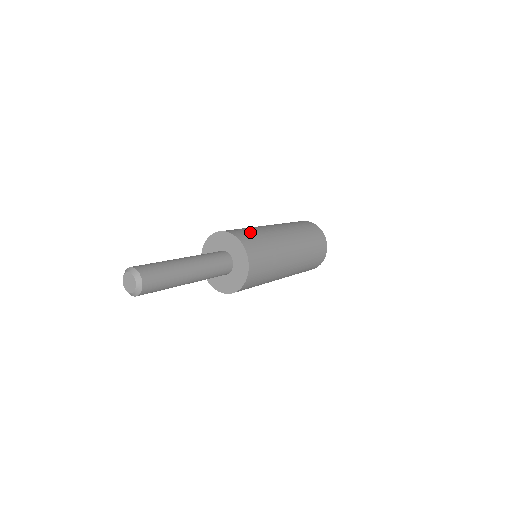
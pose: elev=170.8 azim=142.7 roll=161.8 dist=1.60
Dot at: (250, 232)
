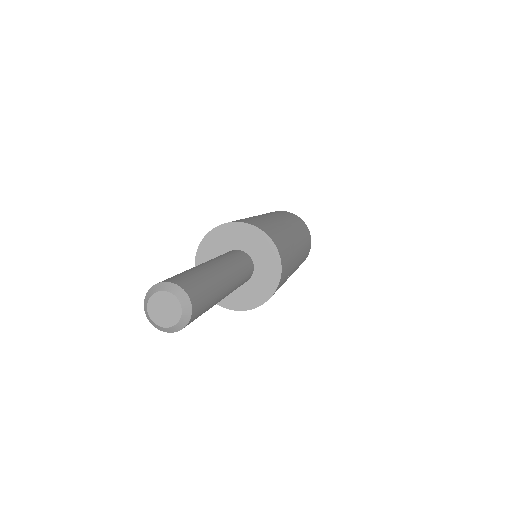
Dot at: (240, 219)
